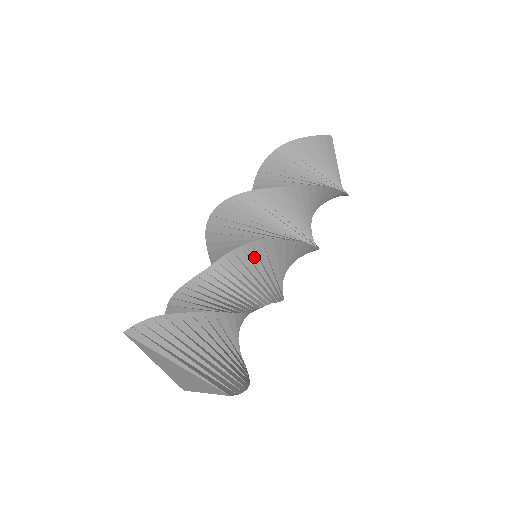
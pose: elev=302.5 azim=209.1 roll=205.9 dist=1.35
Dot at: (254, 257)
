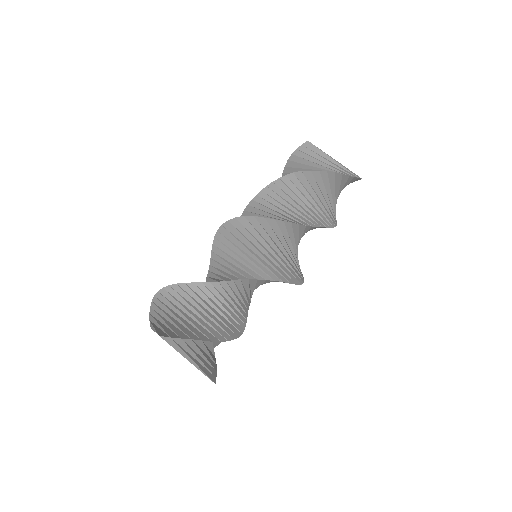
Dot at: (266, 282)
